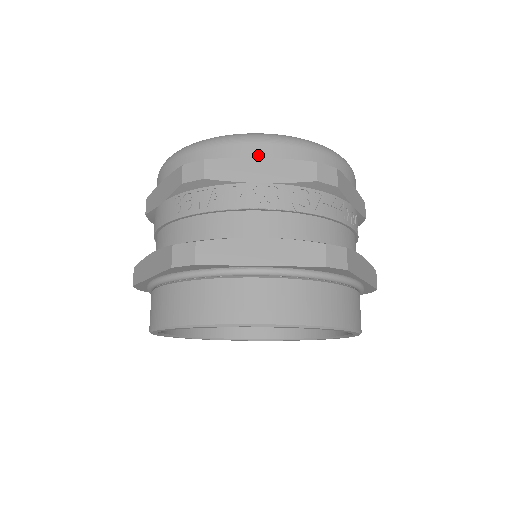
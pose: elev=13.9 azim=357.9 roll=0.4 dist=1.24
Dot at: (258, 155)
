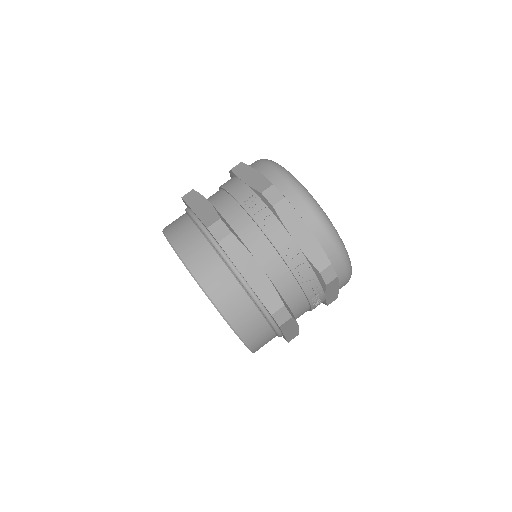
Dot at: (311, 227)
